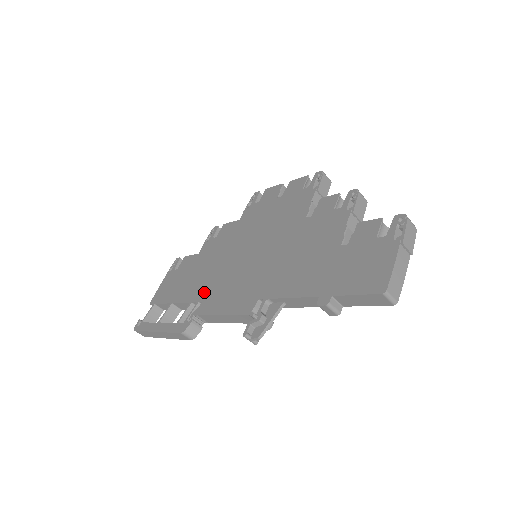
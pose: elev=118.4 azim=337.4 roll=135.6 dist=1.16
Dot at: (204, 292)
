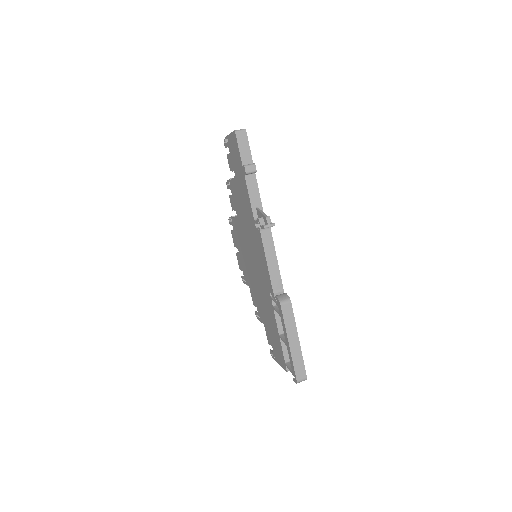
Dot at: (267, 294)
